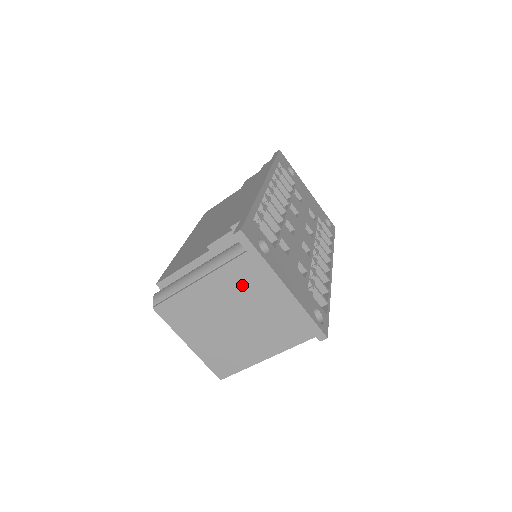
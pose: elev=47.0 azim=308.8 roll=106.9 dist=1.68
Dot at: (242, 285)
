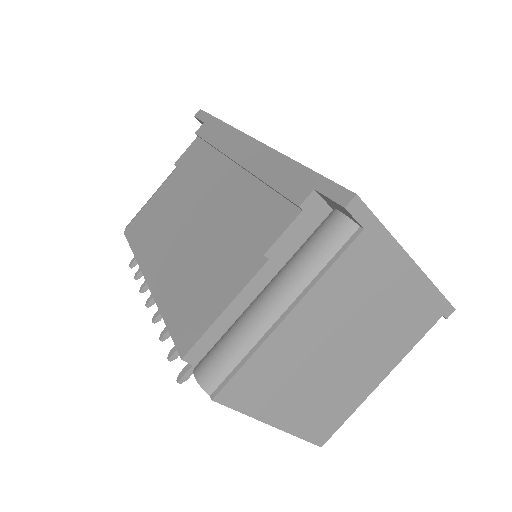
Dot at: (355, 288)
